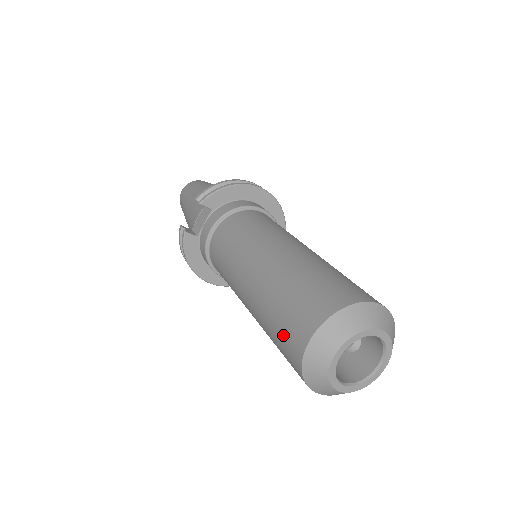
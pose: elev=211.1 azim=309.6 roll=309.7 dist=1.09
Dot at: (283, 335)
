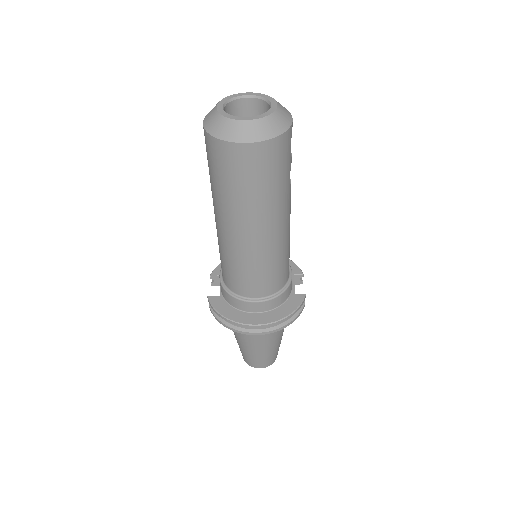
Dot at: (209, 159)
